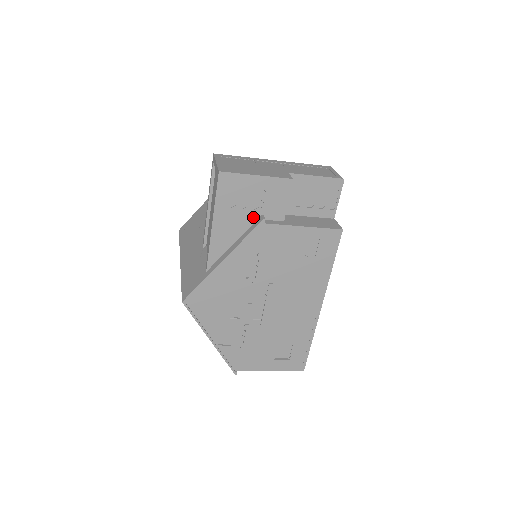
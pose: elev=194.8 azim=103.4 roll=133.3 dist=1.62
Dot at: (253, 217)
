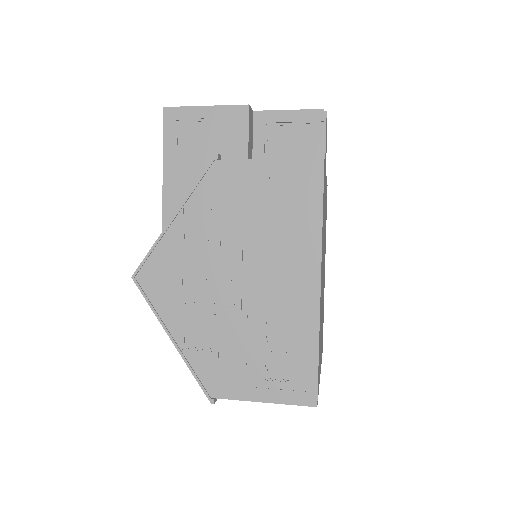
Dot at: (209, 159)
